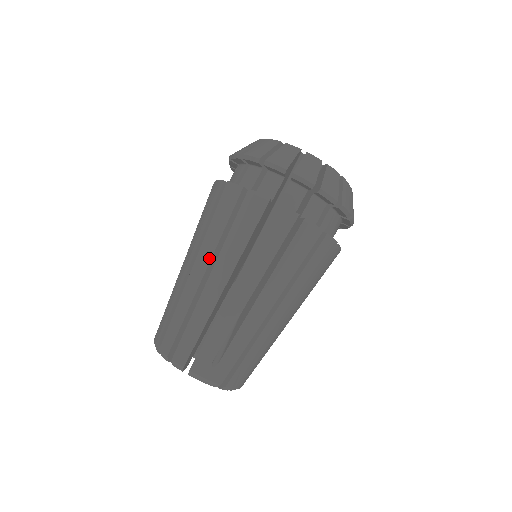
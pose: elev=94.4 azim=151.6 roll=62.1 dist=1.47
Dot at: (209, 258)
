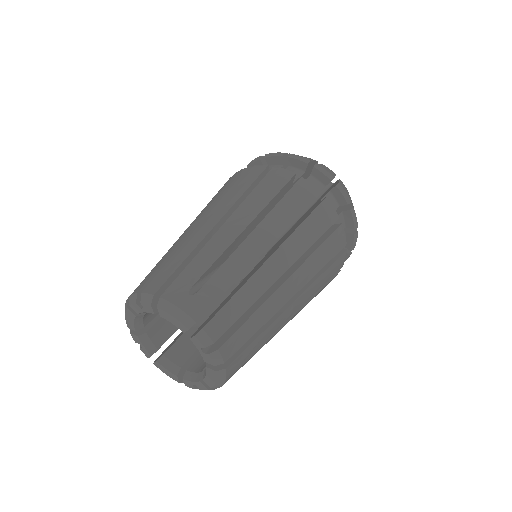
Dot at: (204, 213)
